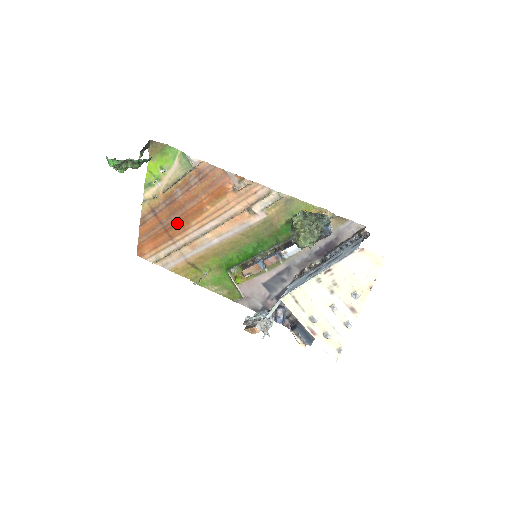
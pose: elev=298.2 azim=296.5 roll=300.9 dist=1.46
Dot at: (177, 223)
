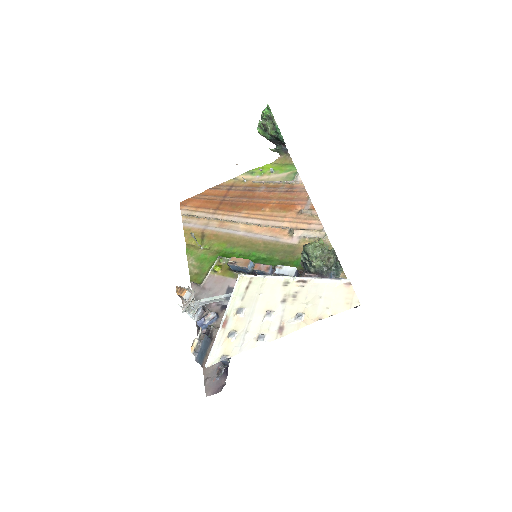
Dot at: (234, 204)
